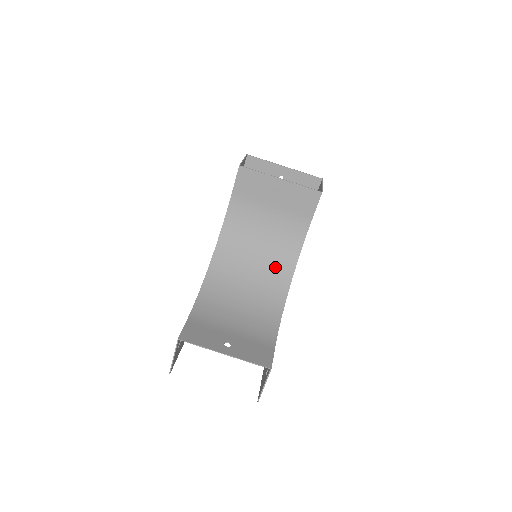
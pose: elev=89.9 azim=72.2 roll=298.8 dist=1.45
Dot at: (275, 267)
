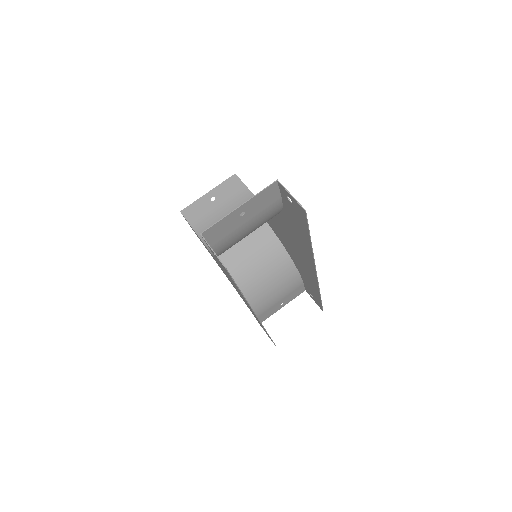
Dot at: occluded
